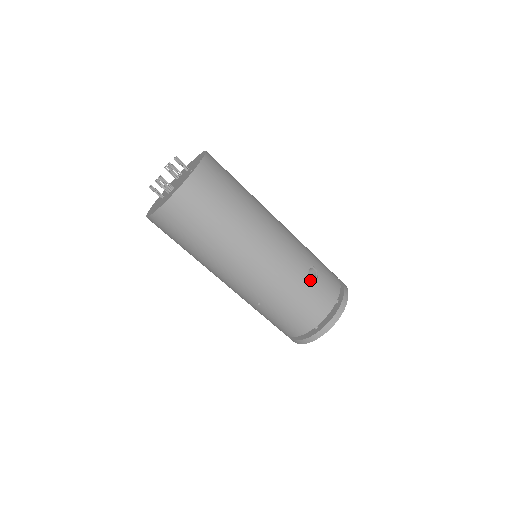
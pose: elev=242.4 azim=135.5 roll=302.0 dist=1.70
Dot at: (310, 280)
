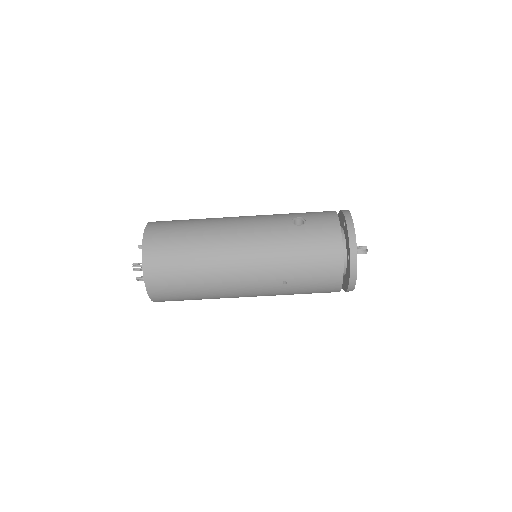
Dot at: (300, 228)
